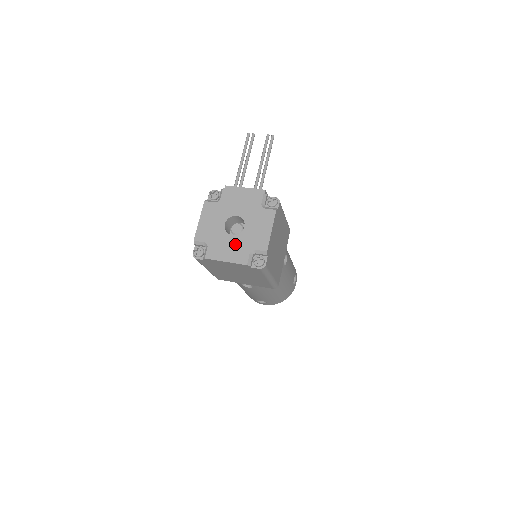
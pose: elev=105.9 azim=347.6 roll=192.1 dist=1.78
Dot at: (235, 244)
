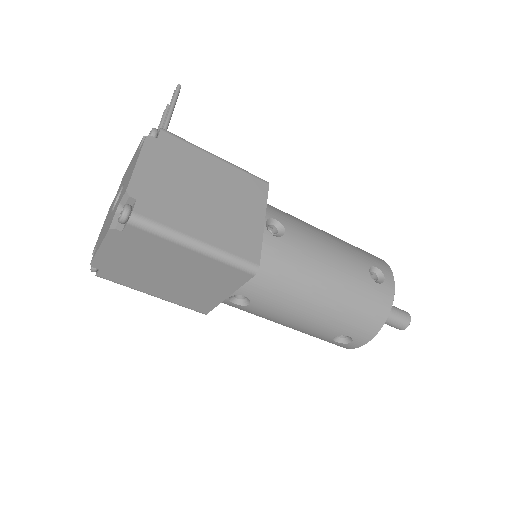
Dot at: (110, 218)
